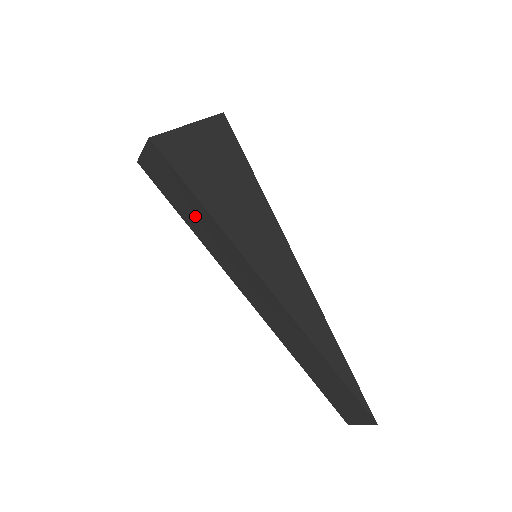
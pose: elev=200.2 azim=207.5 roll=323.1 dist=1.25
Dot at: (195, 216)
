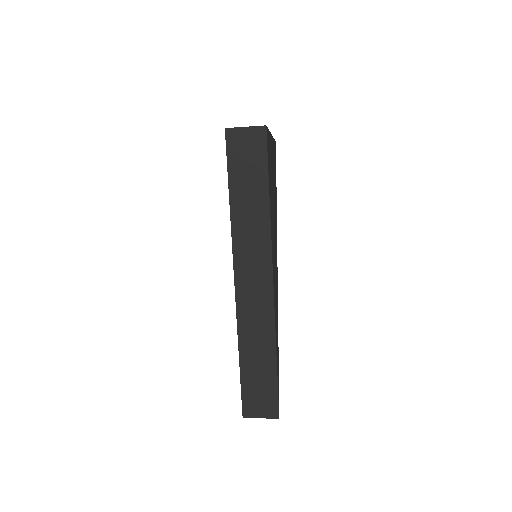
Dot at: (249, 201)
